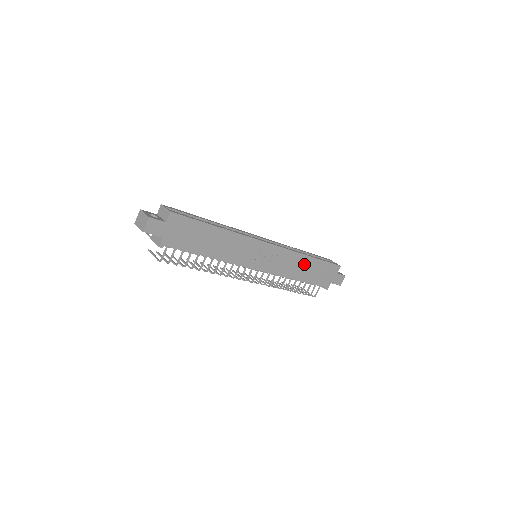
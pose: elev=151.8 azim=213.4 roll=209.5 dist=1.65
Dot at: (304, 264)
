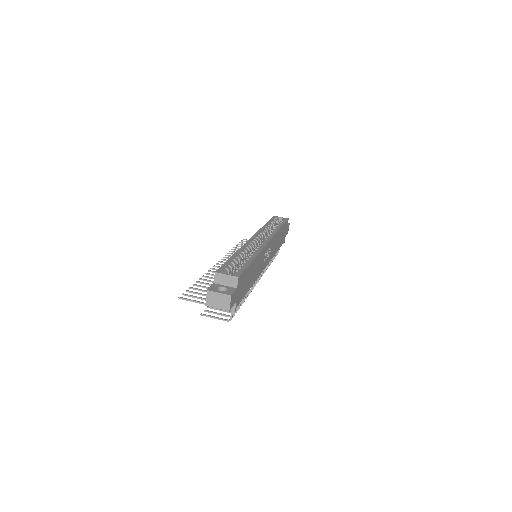
Dot at: (278, 237)
